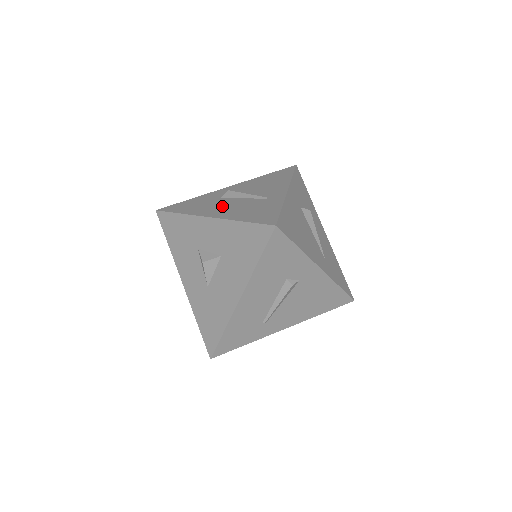
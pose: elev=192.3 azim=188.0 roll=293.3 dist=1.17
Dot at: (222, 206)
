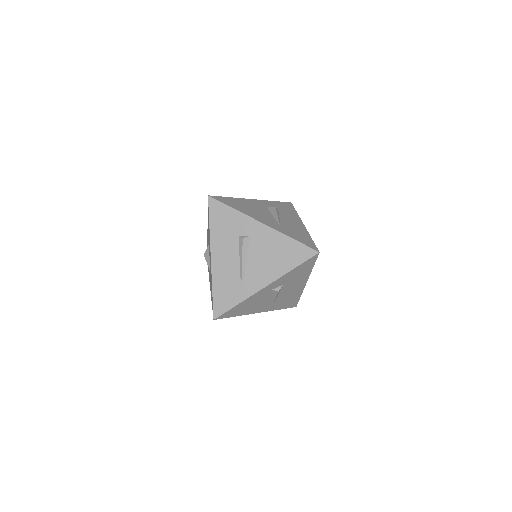
Dot at: occluded
